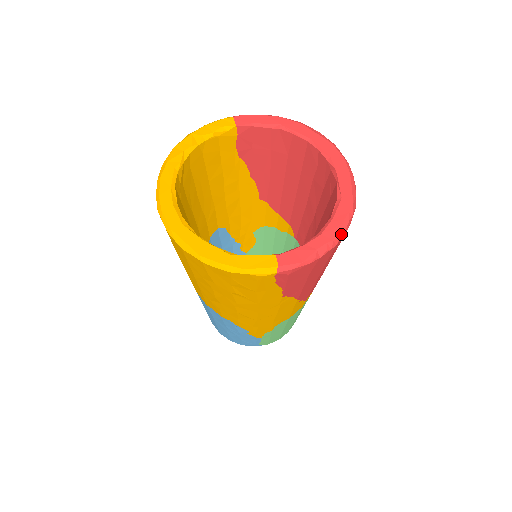
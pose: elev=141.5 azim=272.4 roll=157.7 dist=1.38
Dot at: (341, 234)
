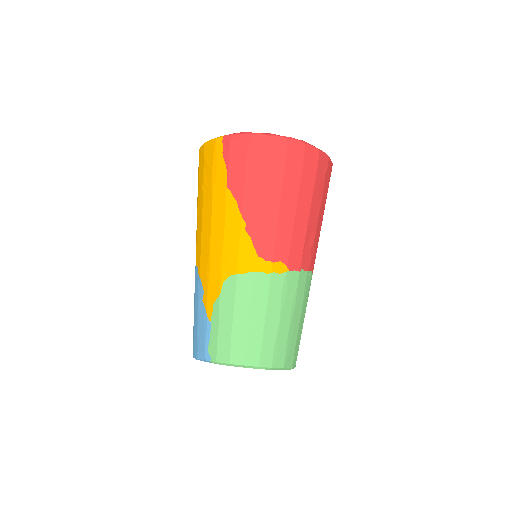
Dot at: (278, 136)
